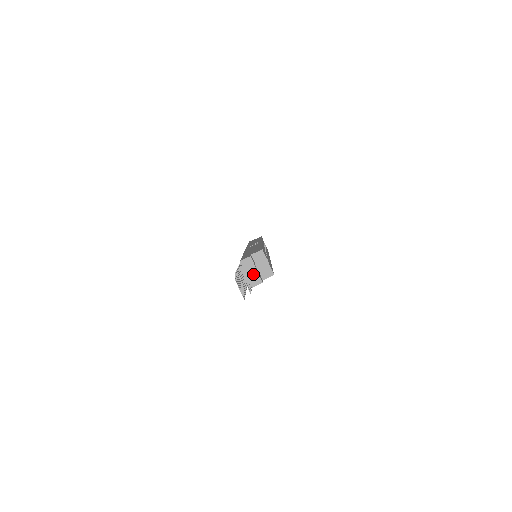
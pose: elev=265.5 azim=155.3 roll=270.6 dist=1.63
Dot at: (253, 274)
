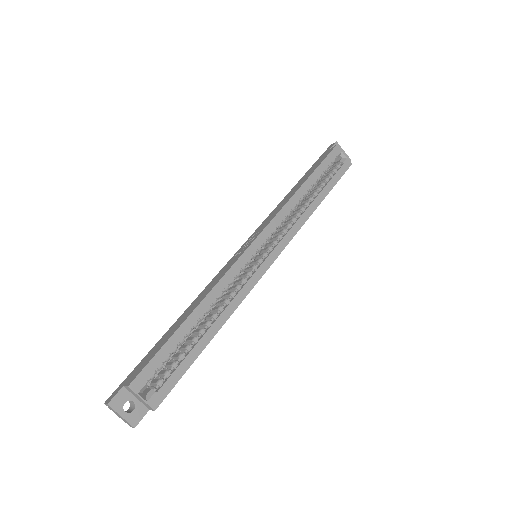
Dot at: (122, 418)
